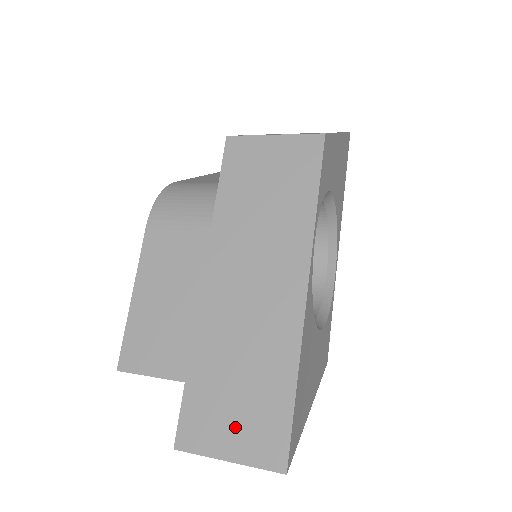
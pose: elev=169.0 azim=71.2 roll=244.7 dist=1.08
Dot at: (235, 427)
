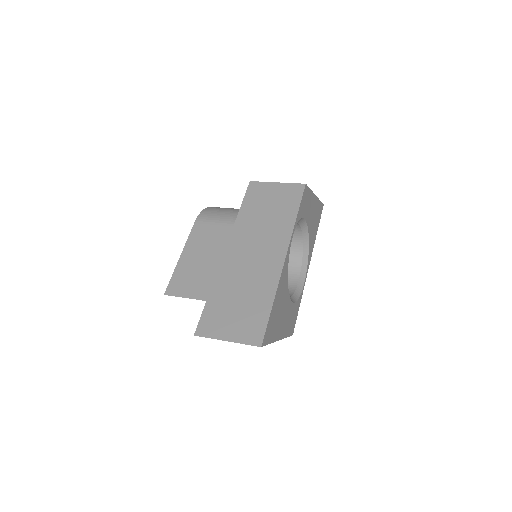
Dot at: (234, 323)
